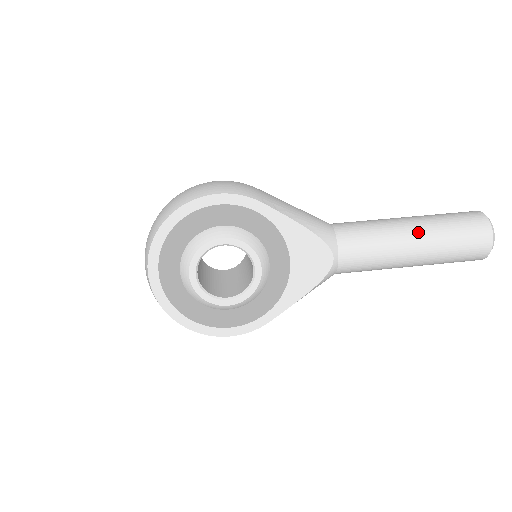
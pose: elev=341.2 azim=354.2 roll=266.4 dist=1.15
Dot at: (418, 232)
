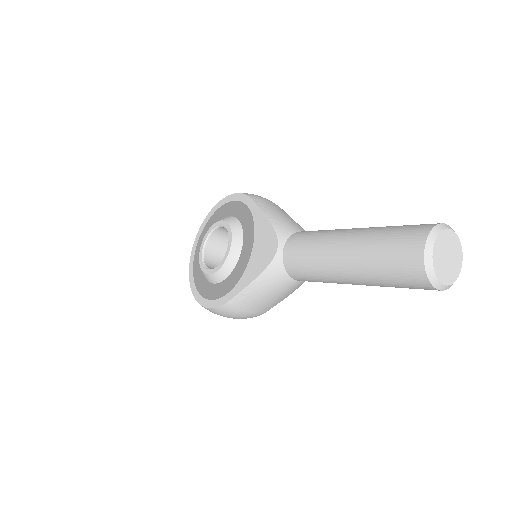
Dot at: (353, 233)
